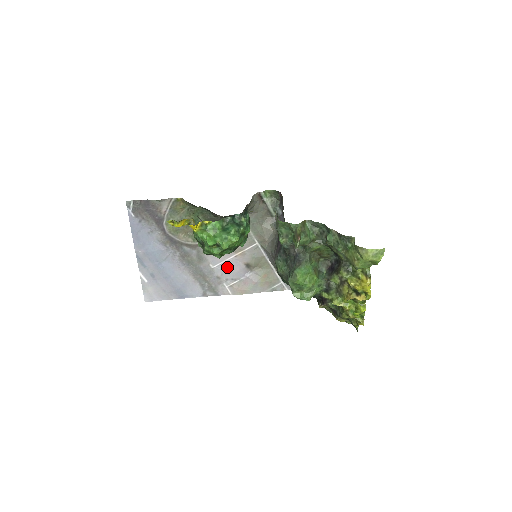
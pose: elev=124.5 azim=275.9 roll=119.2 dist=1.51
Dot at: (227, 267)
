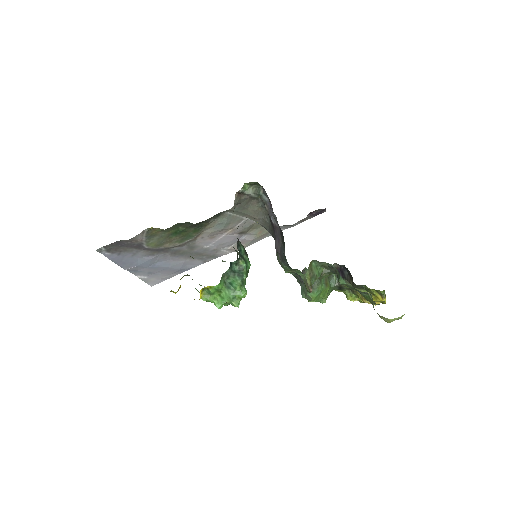
Dot at: (221, 242)
